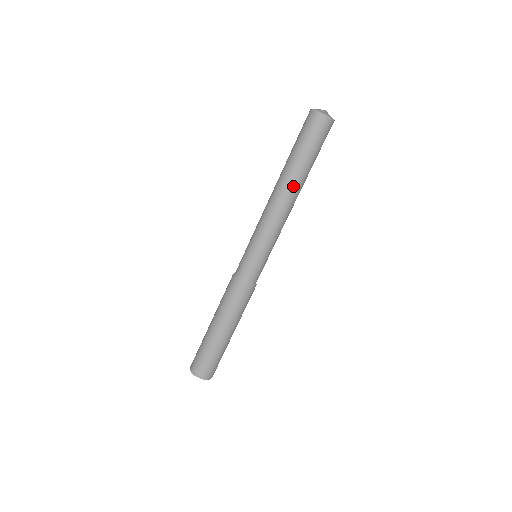
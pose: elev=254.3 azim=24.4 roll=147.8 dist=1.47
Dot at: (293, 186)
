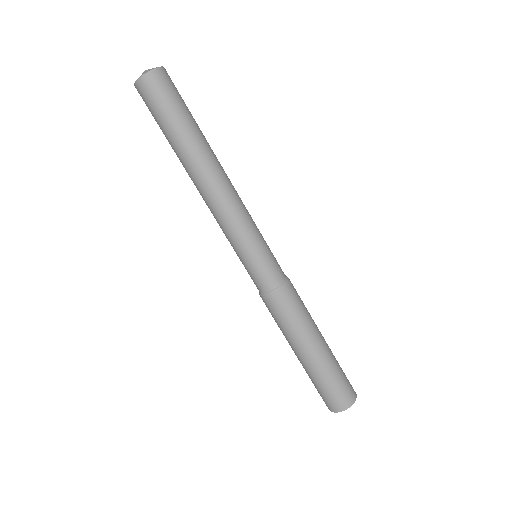
Dot at: (201, 164)
